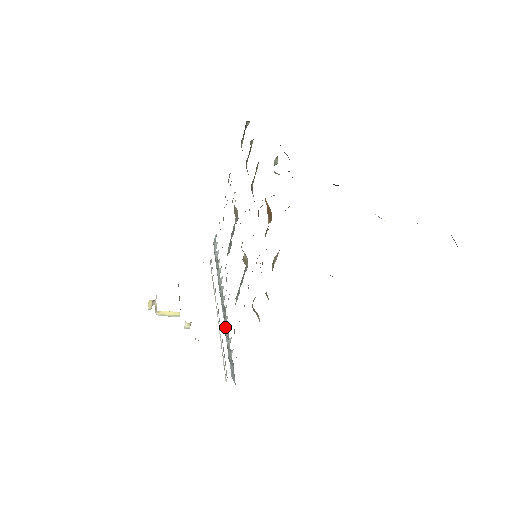
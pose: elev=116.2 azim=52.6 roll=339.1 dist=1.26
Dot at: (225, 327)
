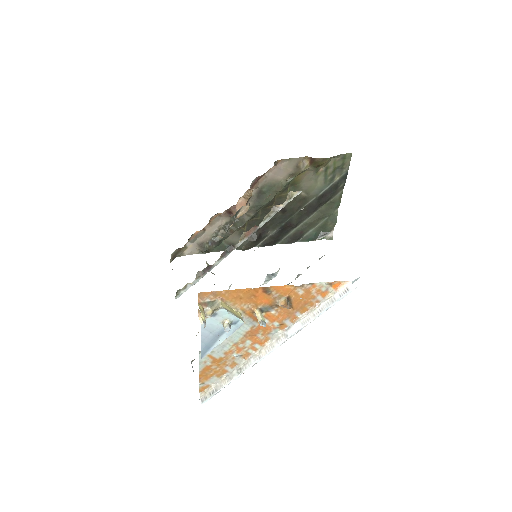
Dot at: occluded
